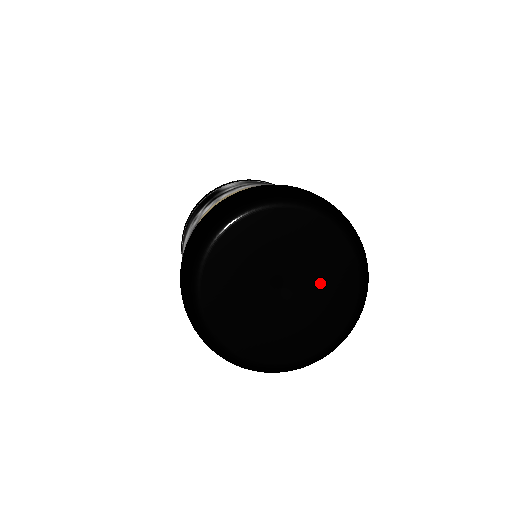
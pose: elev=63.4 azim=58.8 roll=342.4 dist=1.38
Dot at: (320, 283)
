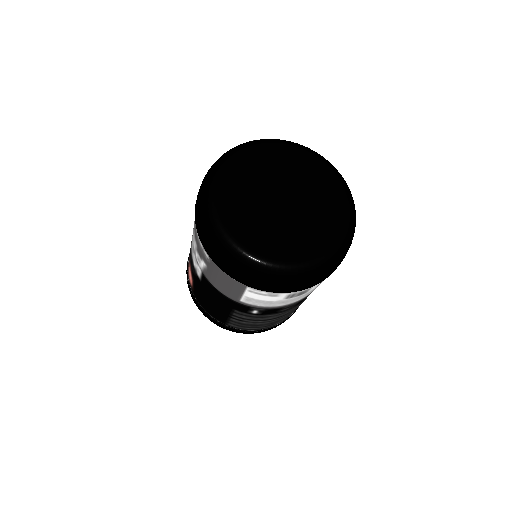
Dot at: (314, 196)
